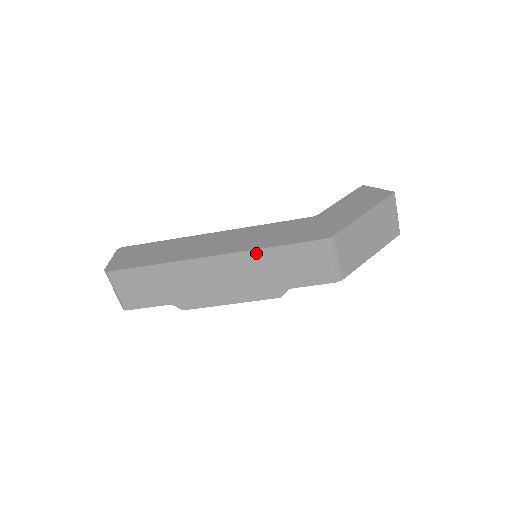
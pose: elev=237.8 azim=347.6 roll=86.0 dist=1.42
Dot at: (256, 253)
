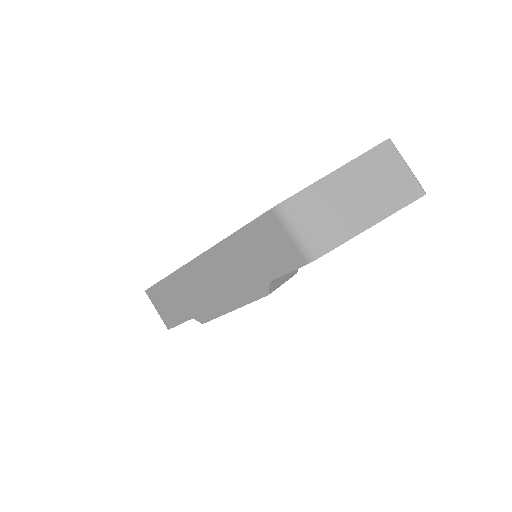
Dot at: (225, 244)
